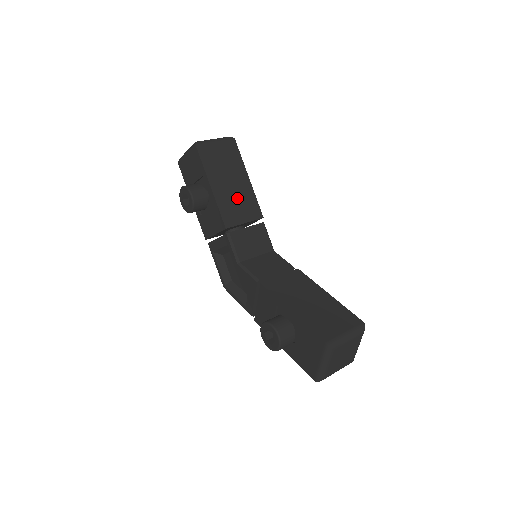
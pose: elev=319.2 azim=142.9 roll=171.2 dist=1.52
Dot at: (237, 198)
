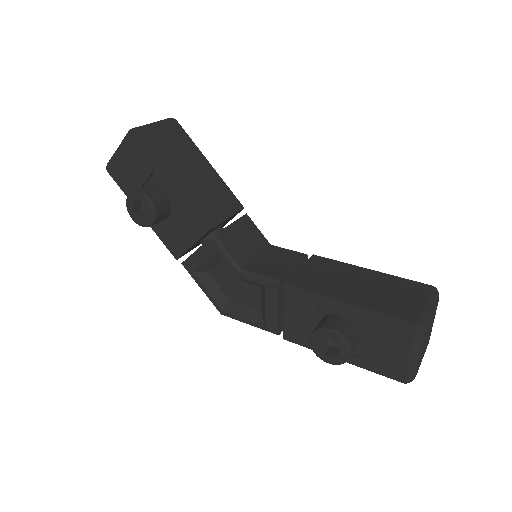
Dot at: (206, 190)
